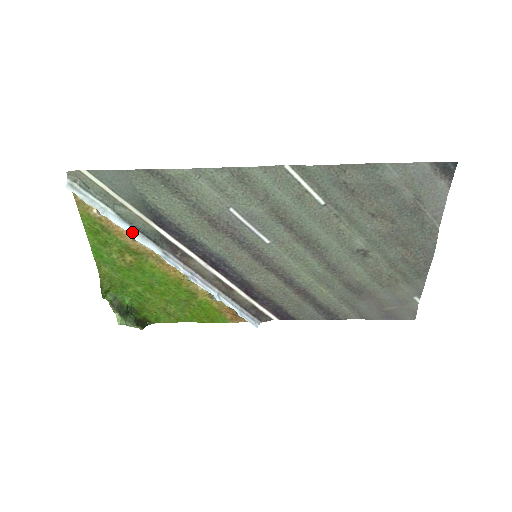
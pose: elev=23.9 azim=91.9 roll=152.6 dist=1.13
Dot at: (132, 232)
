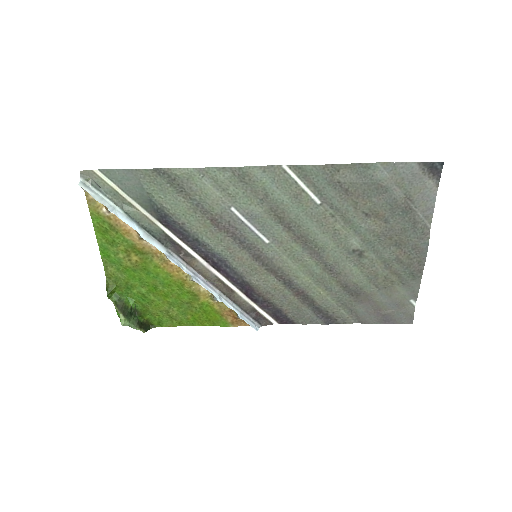
Dot at: (138, 230)
